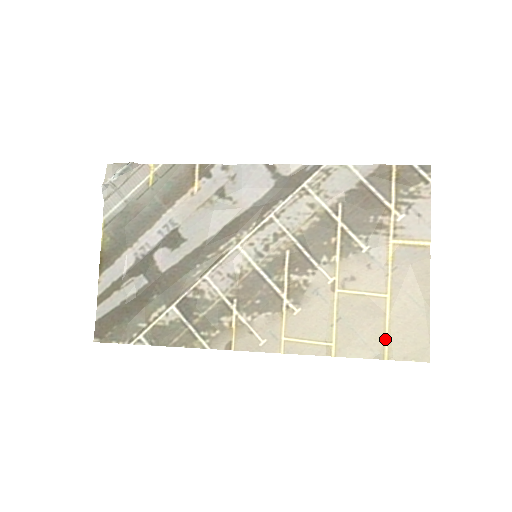
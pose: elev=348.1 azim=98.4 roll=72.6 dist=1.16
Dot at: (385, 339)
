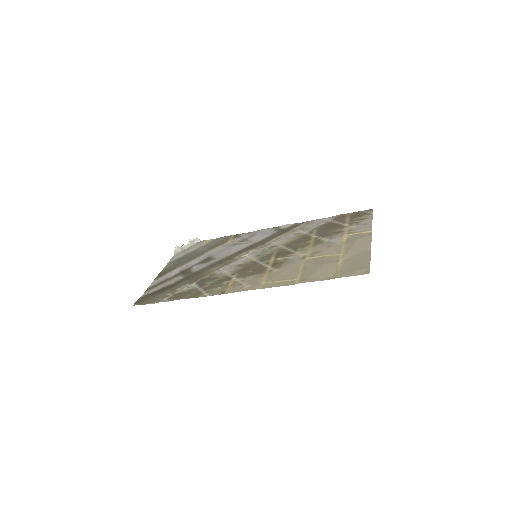
Dot at: (337, 271)
